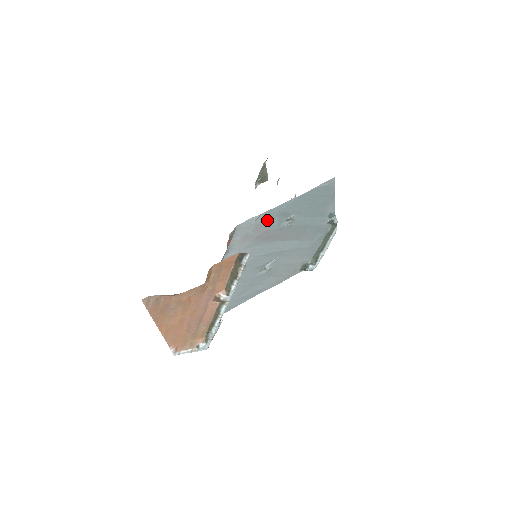
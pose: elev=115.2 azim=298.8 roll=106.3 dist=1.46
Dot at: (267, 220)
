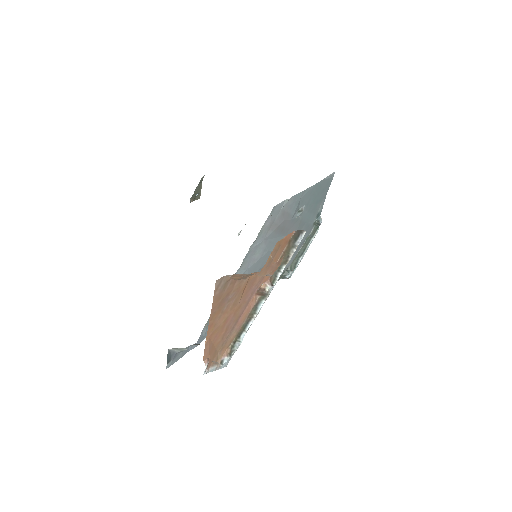
Dot at: (290, 207)
